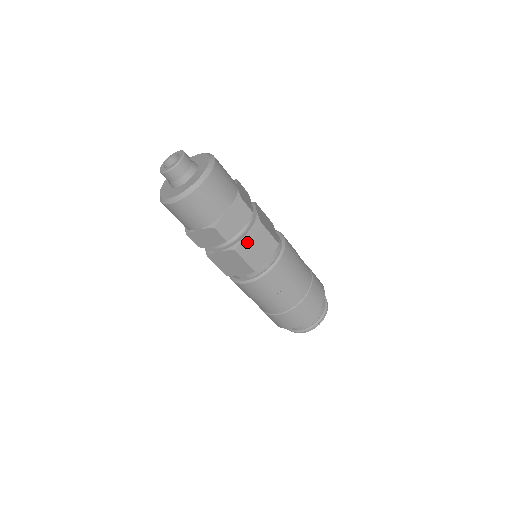
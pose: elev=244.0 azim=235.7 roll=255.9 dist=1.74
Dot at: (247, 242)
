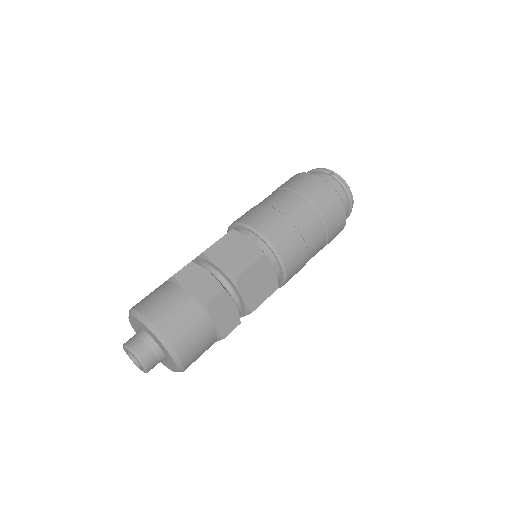
Dot at: (249, 297)
